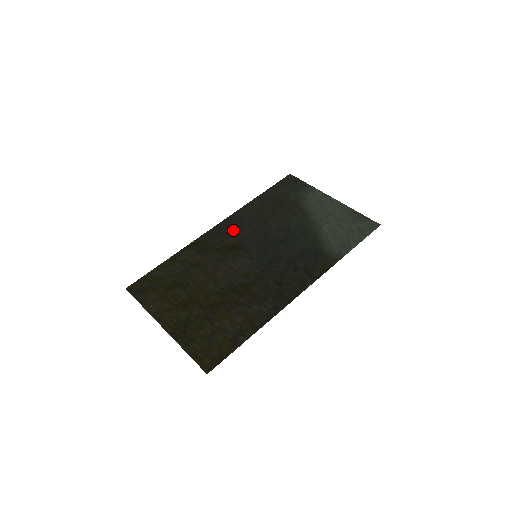
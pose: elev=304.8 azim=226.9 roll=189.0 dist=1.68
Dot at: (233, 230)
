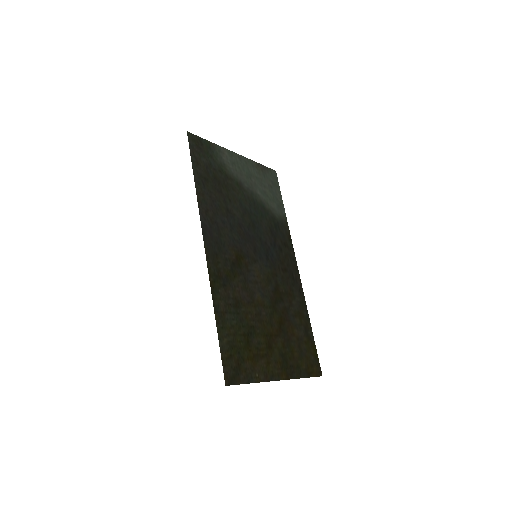
Dot at: (220, 240)
